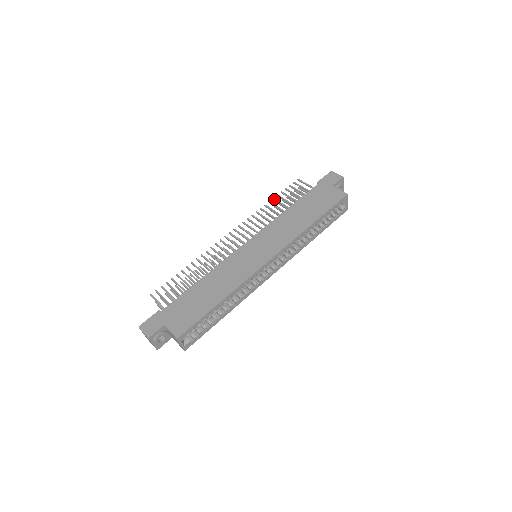
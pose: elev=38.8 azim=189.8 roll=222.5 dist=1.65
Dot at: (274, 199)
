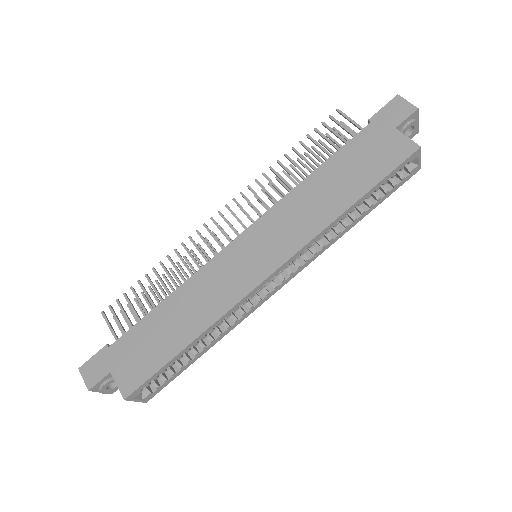
Dot at: (294, 150)
